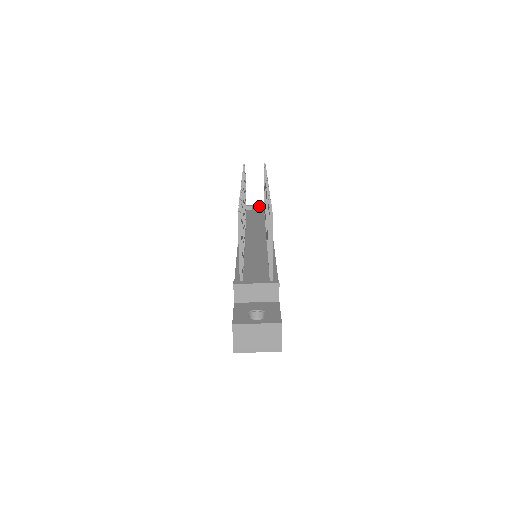
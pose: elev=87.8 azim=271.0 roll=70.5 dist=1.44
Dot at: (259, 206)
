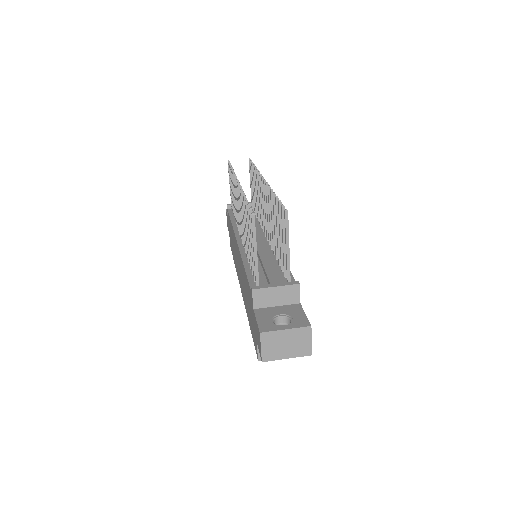
Dot at: occluded
